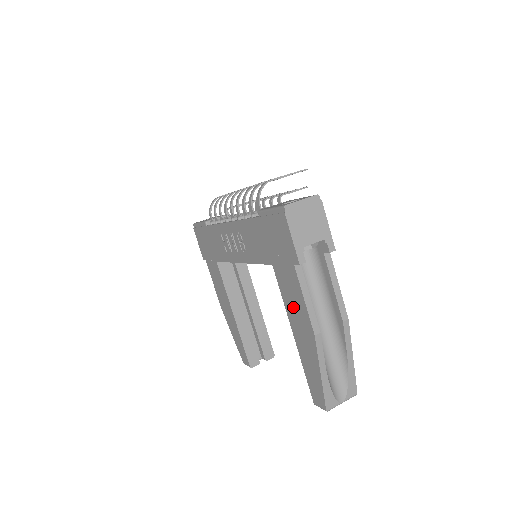
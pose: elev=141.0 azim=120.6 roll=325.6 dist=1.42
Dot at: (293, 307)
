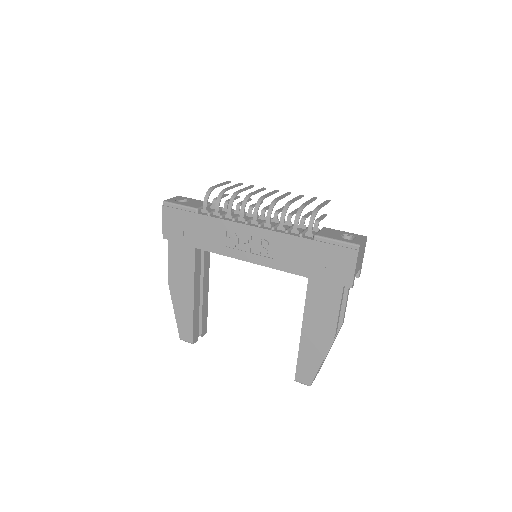
Dot at: (318, 313)
